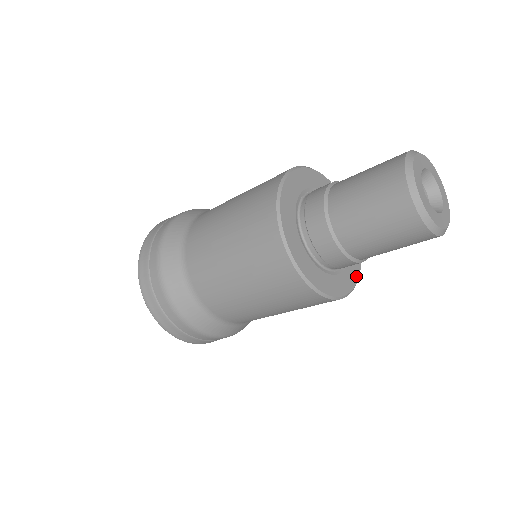
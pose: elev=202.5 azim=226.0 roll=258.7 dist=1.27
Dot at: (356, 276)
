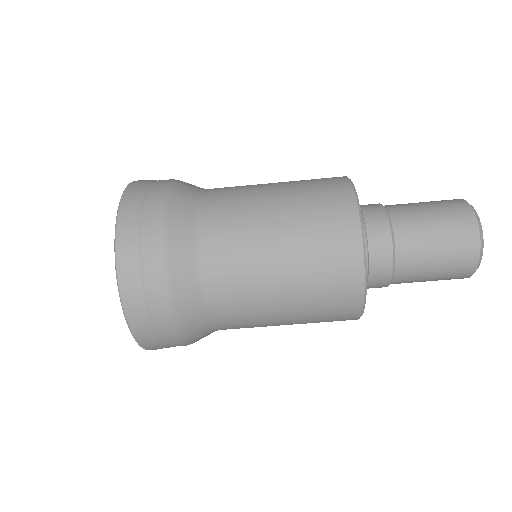
Dot at: (365, 287)
